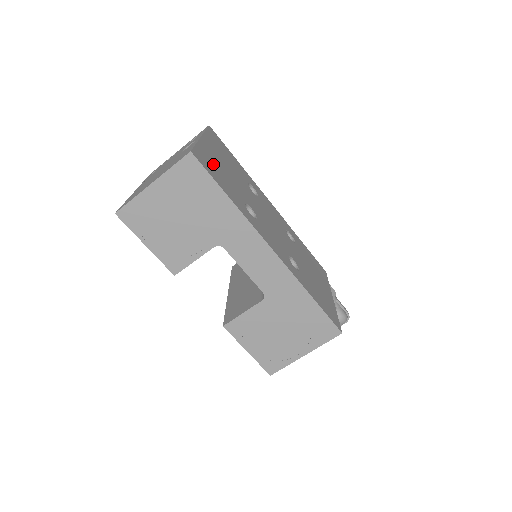
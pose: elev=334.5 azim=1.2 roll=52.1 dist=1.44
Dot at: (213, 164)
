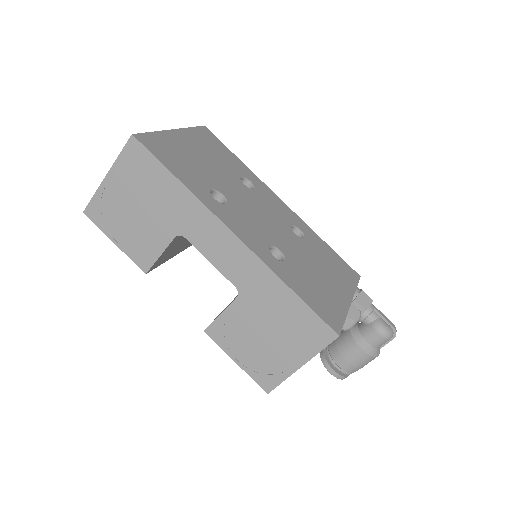
Dot at: (173, 150)
